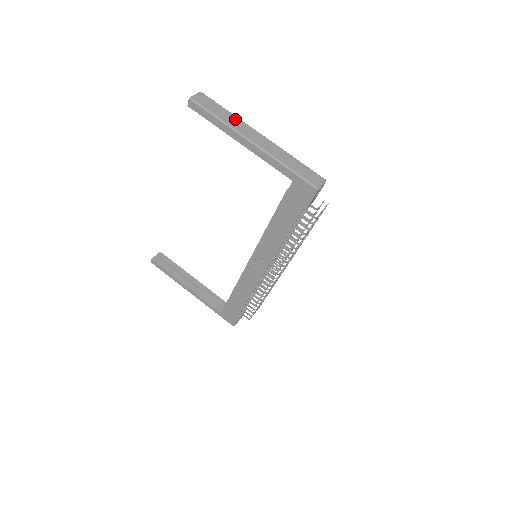
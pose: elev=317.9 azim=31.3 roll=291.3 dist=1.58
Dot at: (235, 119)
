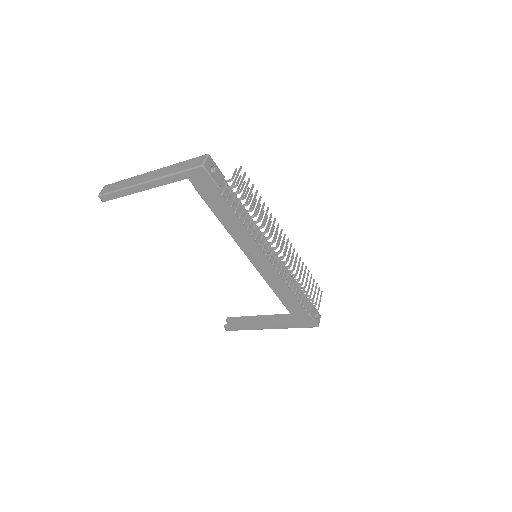
Dot at: (130, 180)
